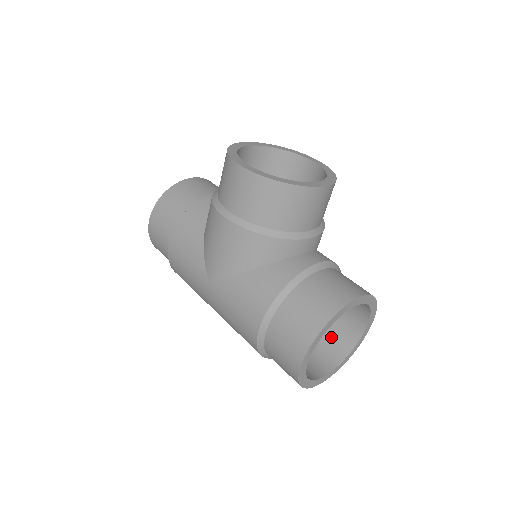
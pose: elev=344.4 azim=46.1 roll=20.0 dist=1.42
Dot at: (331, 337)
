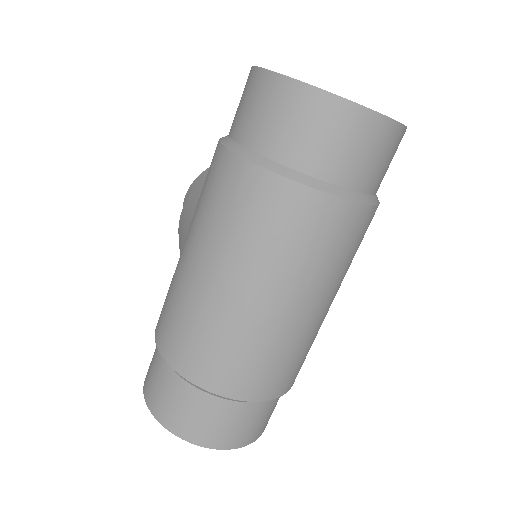
Dot at: occluded
